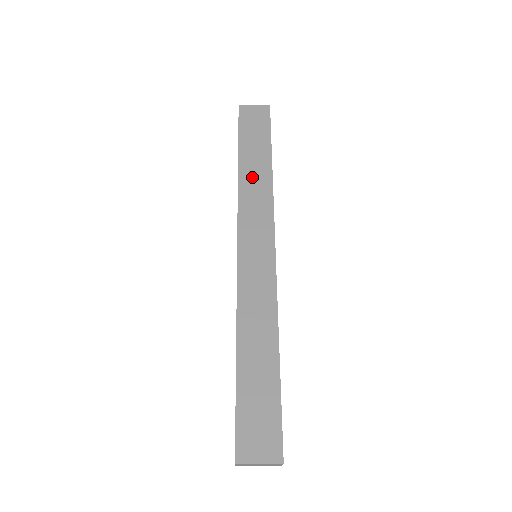
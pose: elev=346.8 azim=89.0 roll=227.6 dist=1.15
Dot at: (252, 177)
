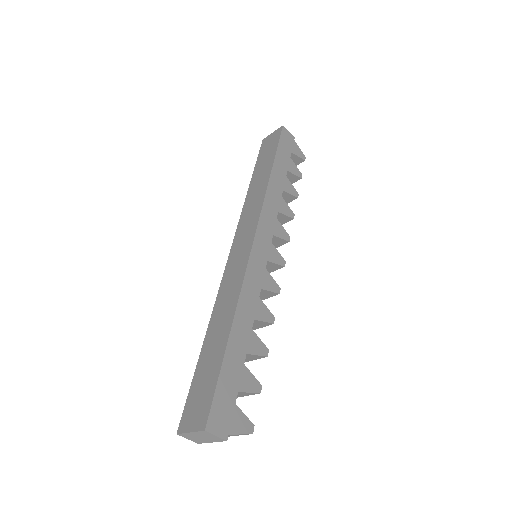
Dot at: (255, 191)
